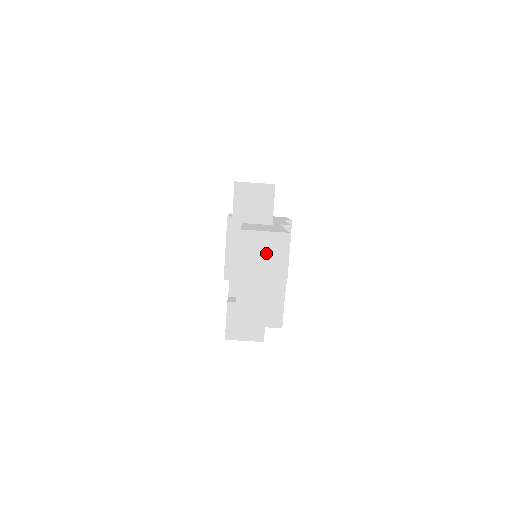
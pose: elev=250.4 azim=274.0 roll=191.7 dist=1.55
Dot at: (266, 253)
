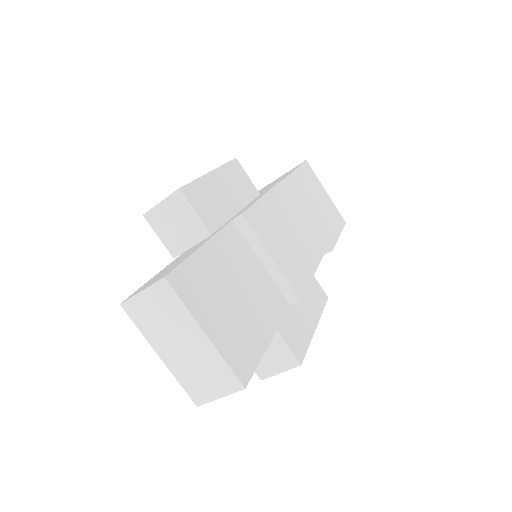
Dot at: (162, 315)
